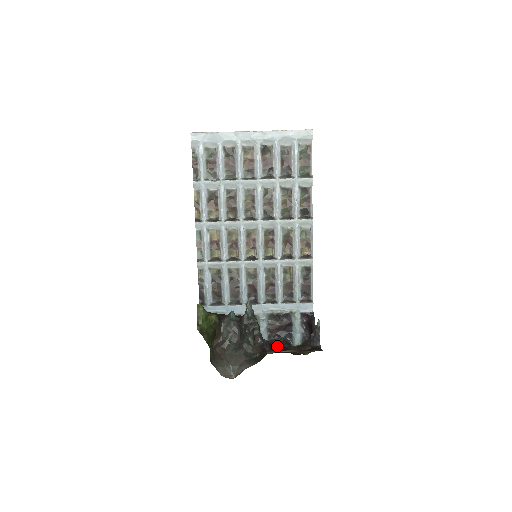
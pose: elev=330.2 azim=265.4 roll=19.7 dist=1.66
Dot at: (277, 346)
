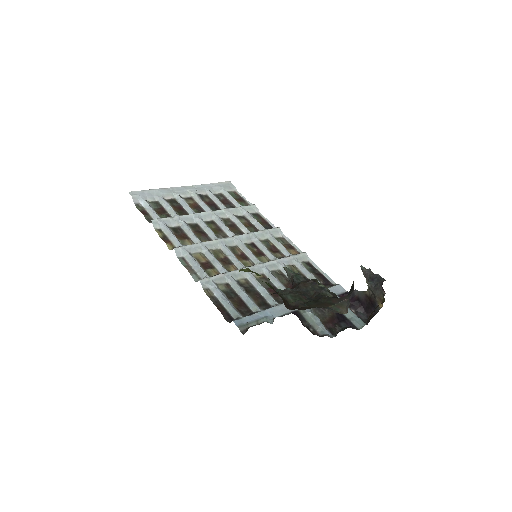
Dot at: occluded
